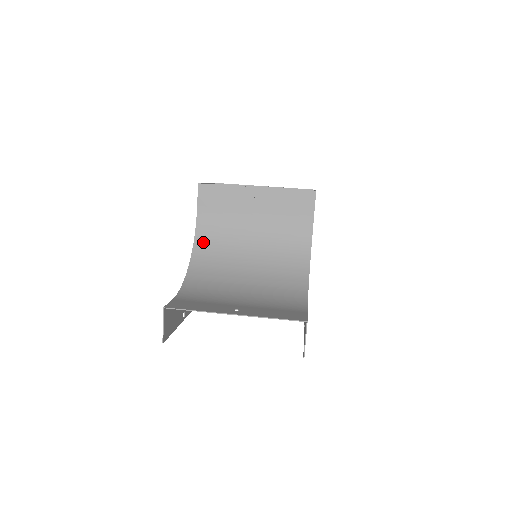
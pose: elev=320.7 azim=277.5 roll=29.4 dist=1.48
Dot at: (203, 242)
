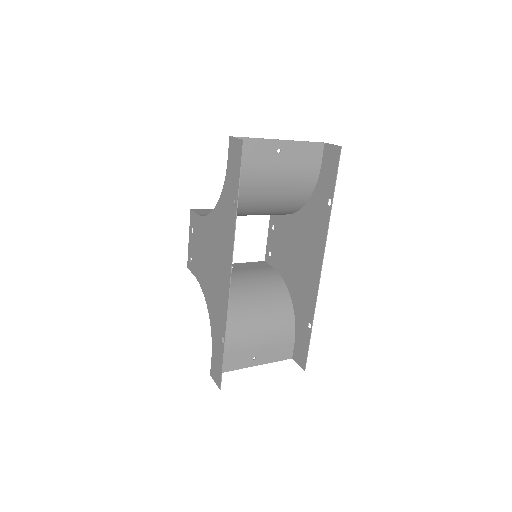
Dot at: occluded
